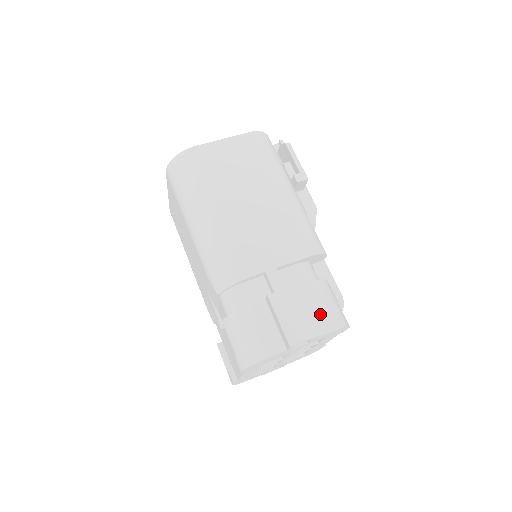
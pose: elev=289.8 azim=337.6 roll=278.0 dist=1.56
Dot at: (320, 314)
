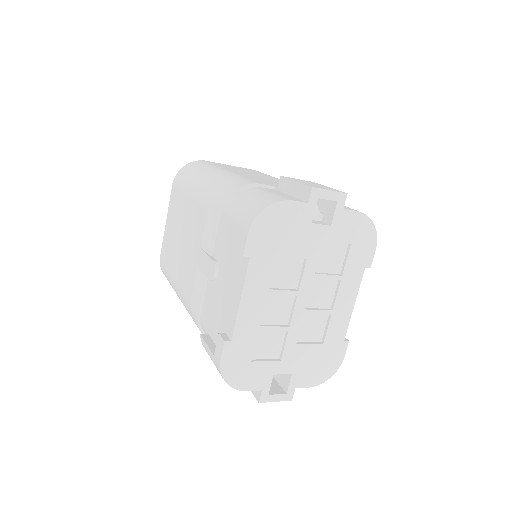
Dot at: occluded
